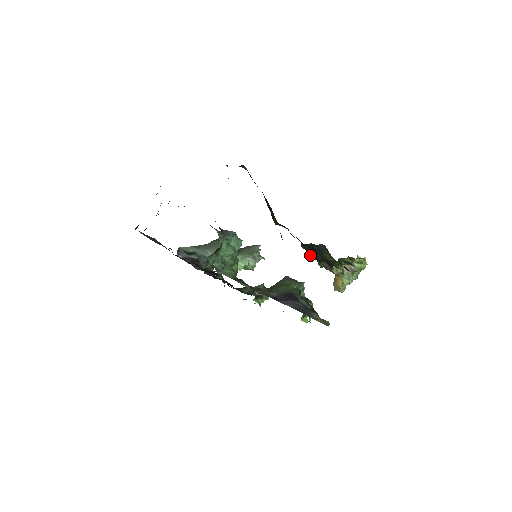
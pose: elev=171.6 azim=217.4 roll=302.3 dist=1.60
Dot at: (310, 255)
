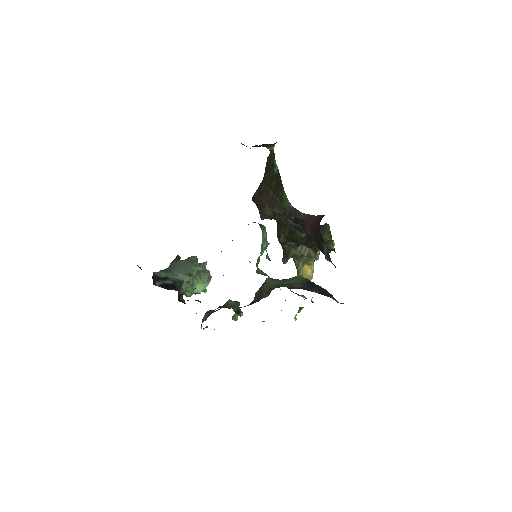
Dot at: (299, 244)
